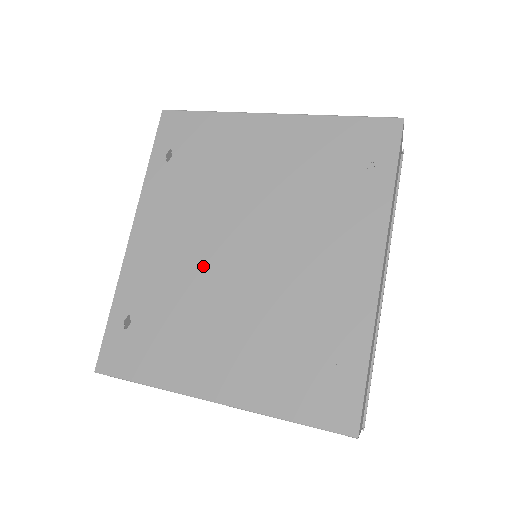
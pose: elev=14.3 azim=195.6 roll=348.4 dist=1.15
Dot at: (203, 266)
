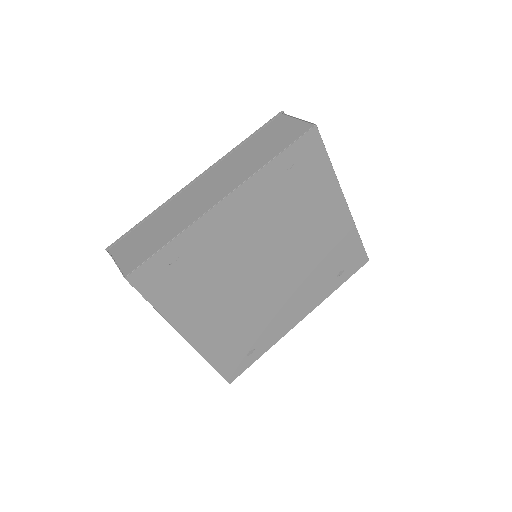
Dot at: (243, 260)
